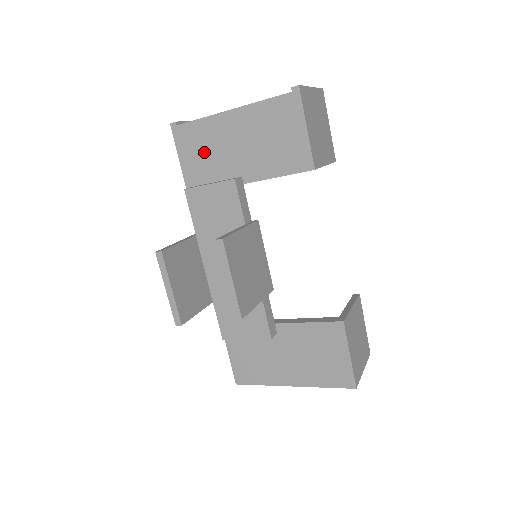
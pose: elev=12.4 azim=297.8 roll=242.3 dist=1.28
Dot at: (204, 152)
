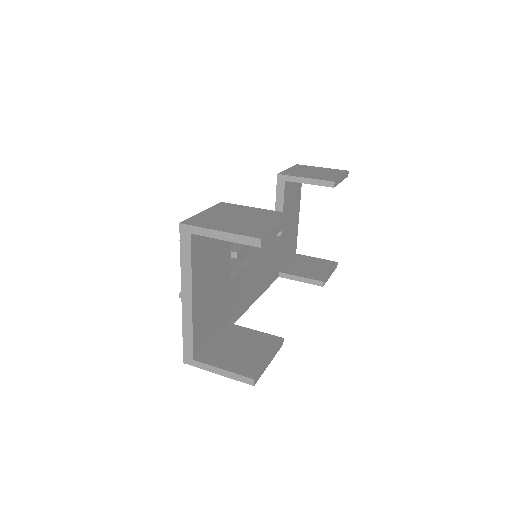
Dot at: occluded
